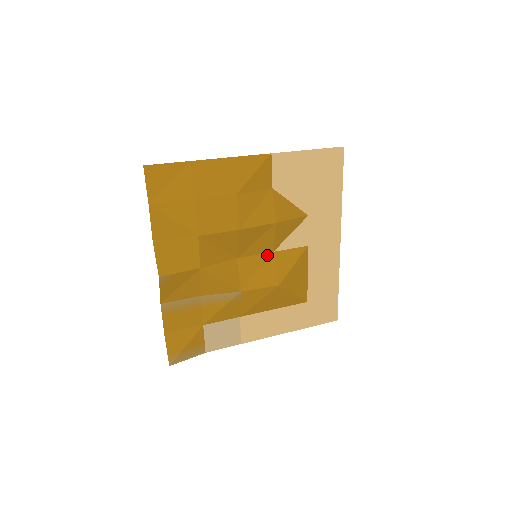
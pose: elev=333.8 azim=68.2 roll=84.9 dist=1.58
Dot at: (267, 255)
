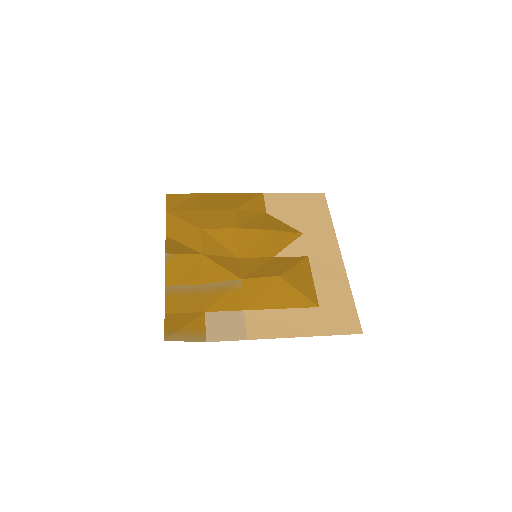
Dot at: (268, 259)
